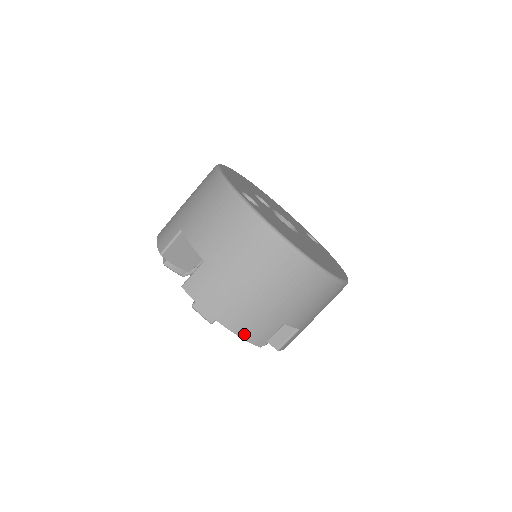
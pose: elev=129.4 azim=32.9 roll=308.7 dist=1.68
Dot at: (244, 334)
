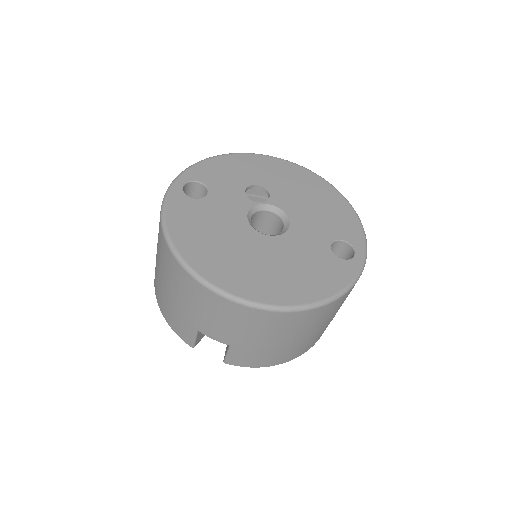
Dot at: (172, 325)
